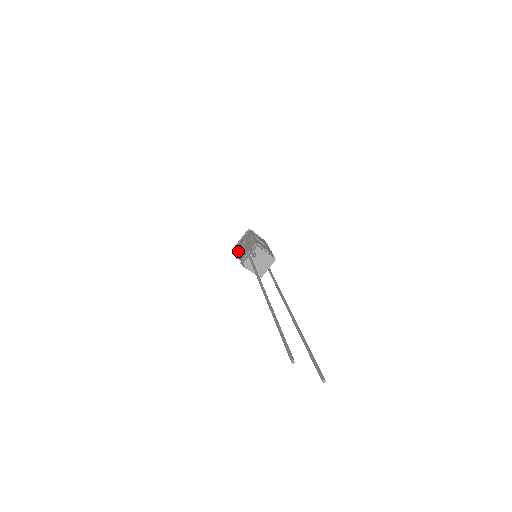
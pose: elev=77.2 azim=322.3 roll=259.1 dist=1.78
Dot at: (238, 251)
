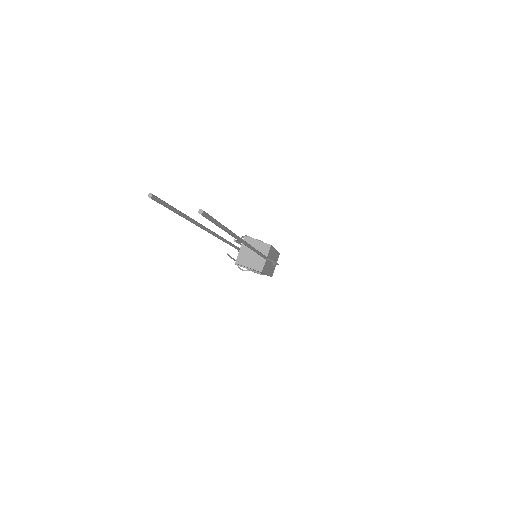
Dot at: occluded
